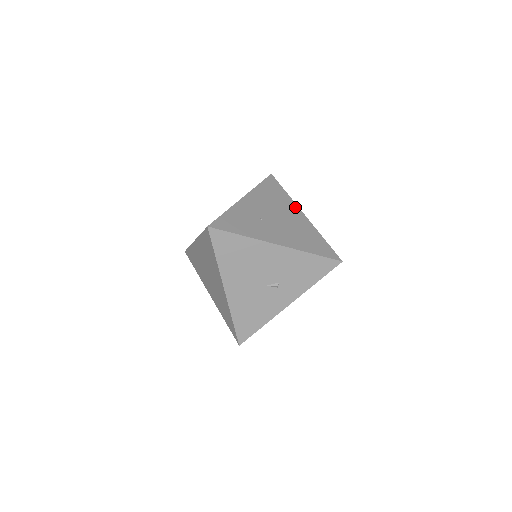
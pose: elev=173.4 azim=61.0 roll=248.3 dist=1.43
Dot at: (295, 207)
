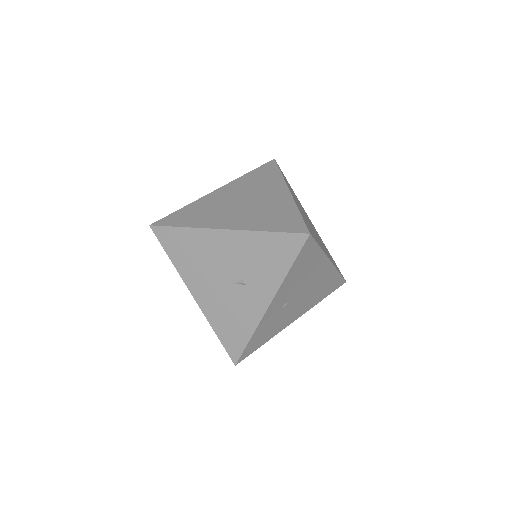
Dot at: (281, 185)
